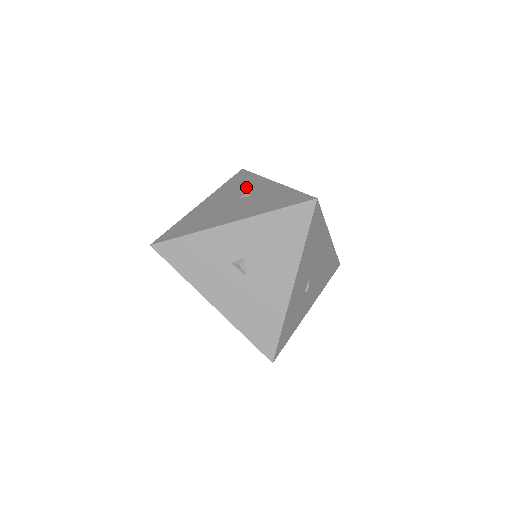
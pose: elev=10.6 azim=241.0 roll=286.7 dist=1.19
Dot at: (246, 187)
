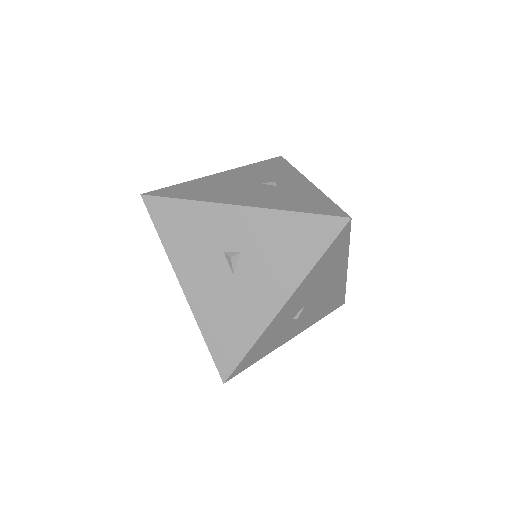
Dot at: (276, 175)
